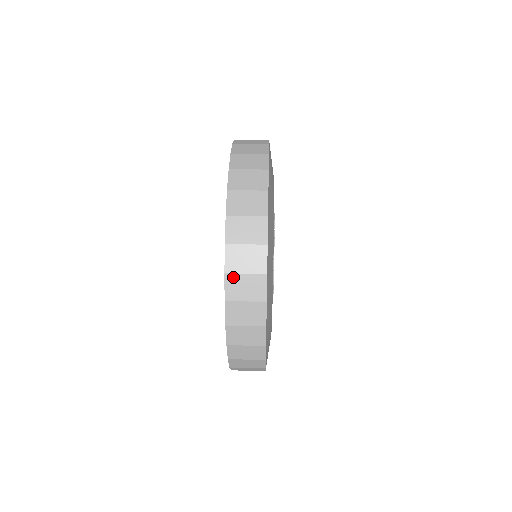
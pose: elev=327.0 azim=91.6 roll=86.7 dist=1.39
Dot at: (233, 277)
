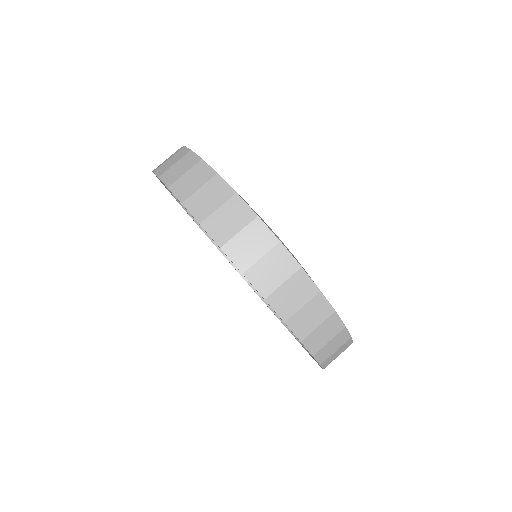
Dot at: (275, 296)
